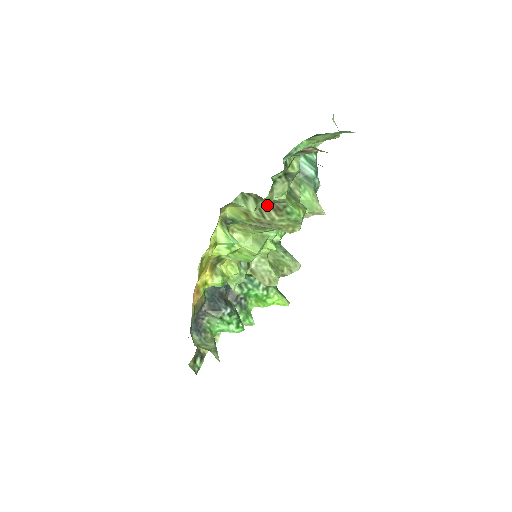
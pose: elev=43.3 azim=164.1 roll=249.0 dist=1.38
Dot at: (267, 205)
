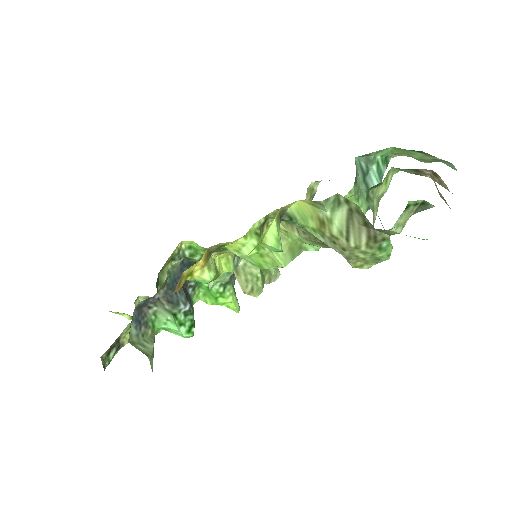
Dot at: (363, 227)
